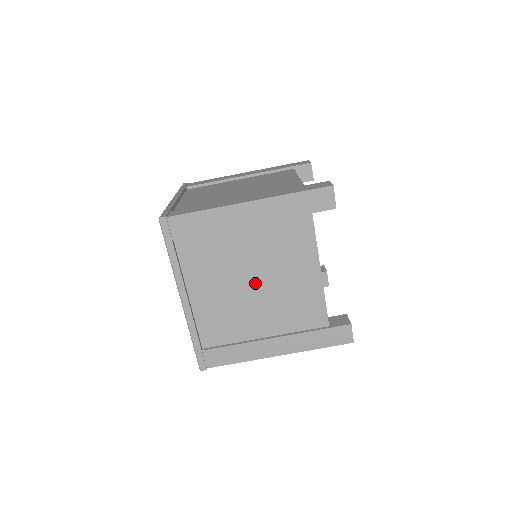
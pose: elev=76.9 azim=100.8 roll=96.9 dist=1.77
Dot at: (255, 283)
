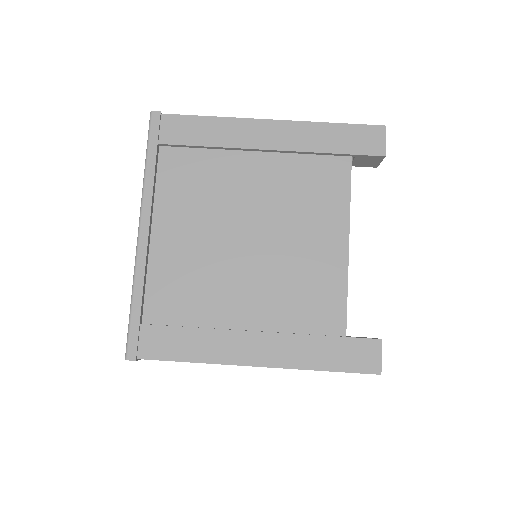
Dot at: (251, 237)
